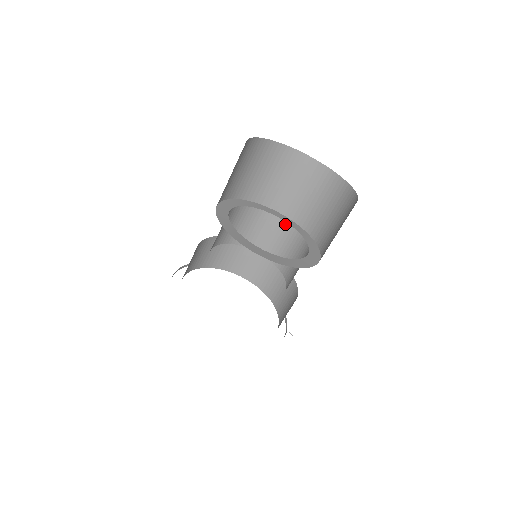
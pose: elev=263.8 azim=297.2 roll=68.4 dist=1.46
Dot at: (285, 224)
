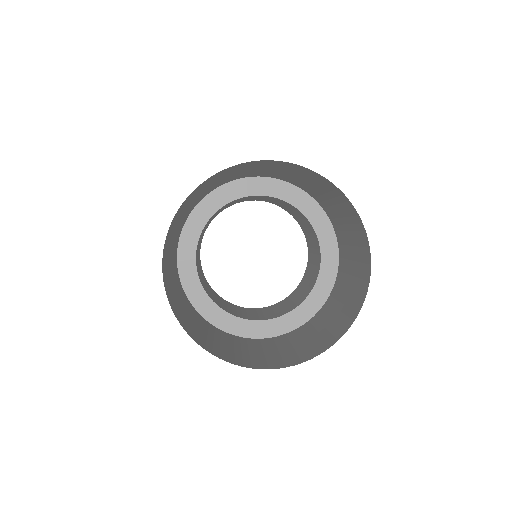
Dot at: (282, 201)
